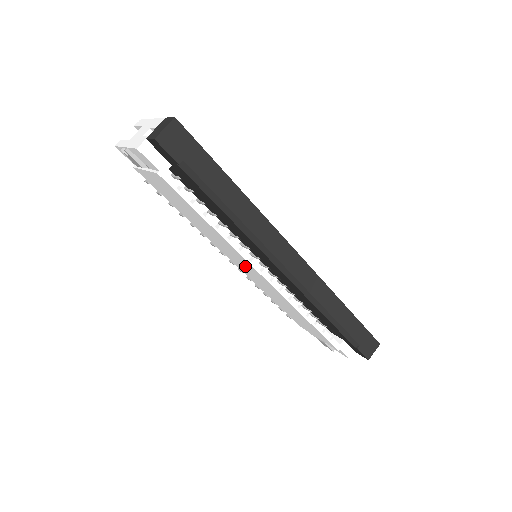
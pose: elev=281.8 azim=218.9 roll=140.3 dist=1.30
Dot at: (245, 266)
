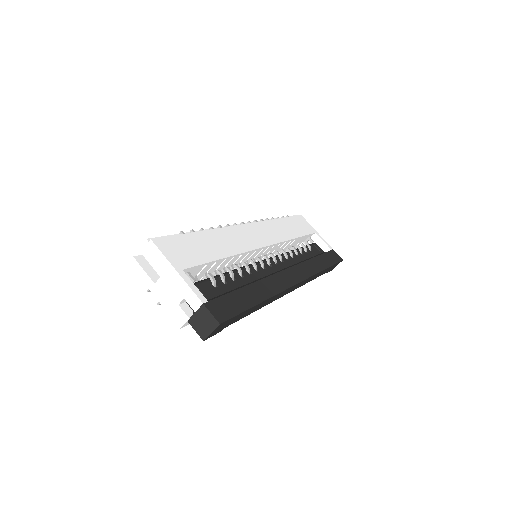
Dot at: occluded
